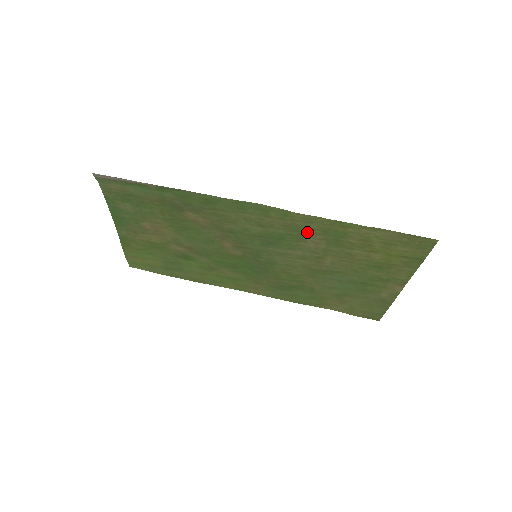
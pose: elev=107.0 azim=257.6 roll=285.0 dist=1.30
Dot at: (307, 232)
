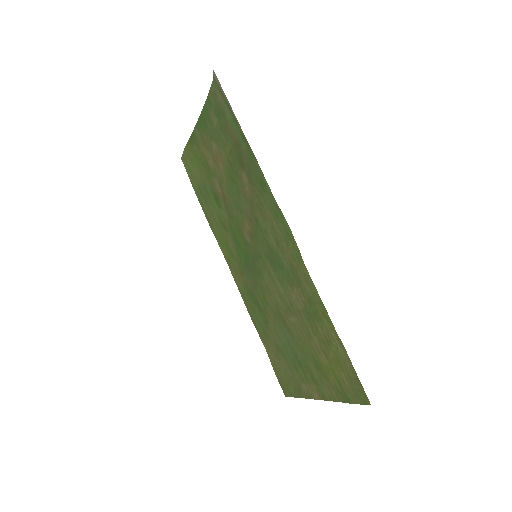
Dot at: (299, 285)
